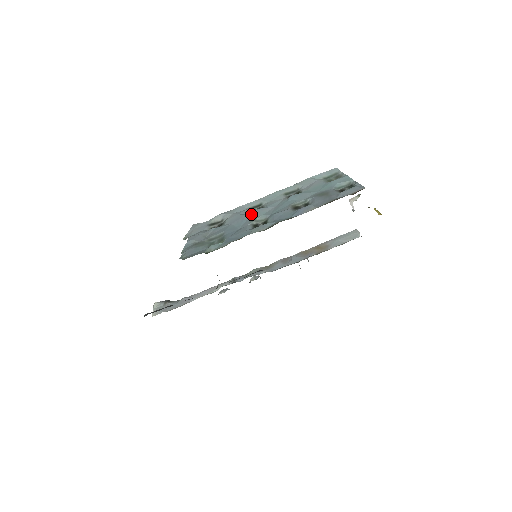
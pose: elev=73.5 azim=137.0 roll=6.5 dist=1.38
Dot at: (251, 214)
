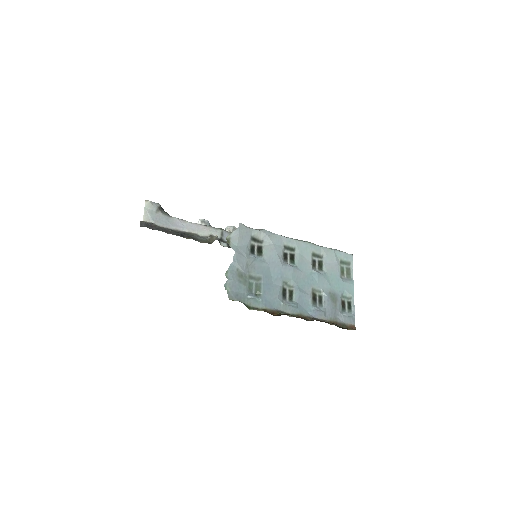
Dot at: (286, 269)
